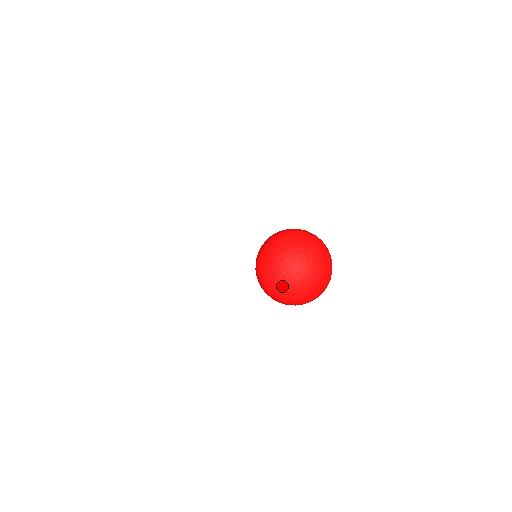
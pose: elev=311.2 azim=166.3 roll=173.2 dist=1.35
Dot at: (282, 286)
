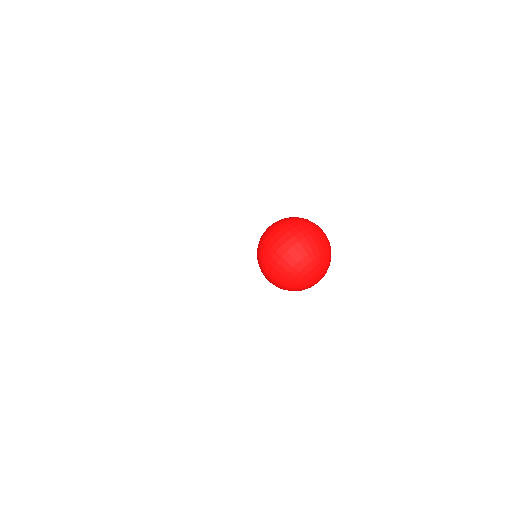
Dot at: (297, 280)
